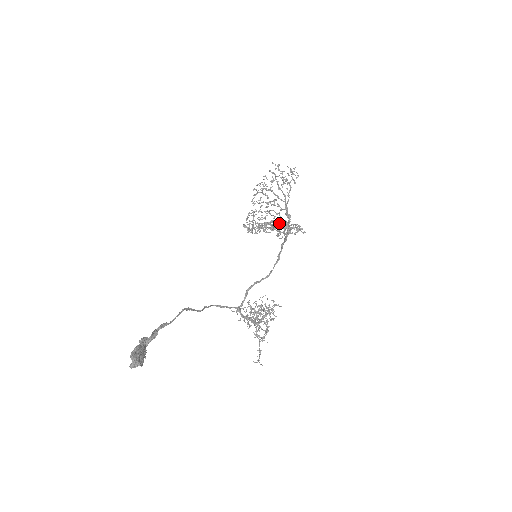
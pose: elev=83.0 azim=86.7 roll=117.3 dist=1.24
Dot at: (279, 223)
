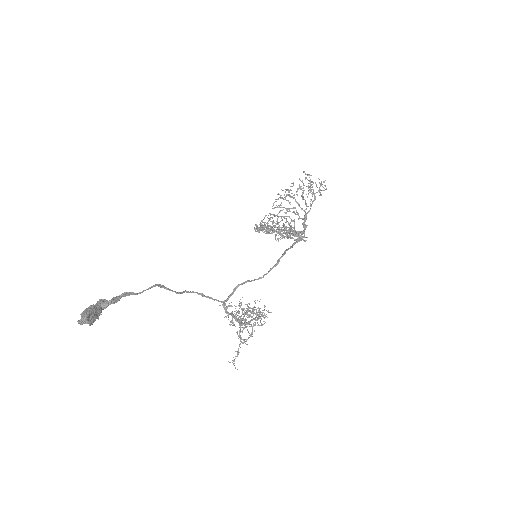
Dot at: (284, 227)
